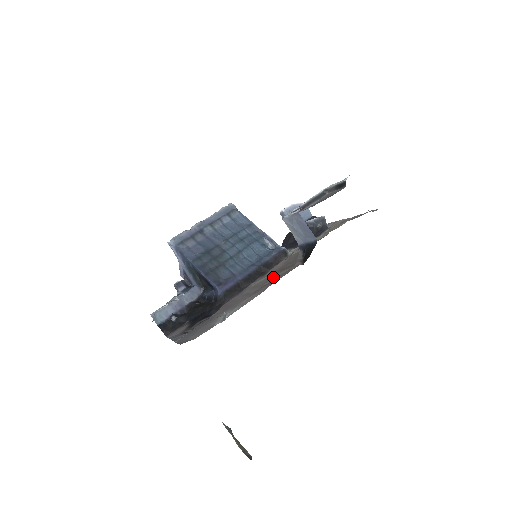
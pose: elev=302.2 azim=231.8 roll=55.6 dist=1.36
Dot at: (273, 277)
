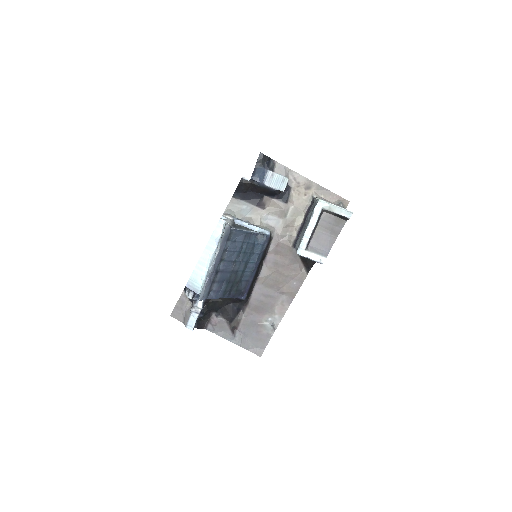
Dot at: (285, 280)
